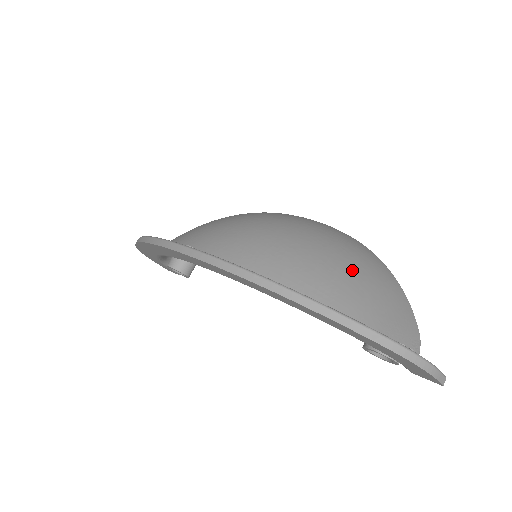
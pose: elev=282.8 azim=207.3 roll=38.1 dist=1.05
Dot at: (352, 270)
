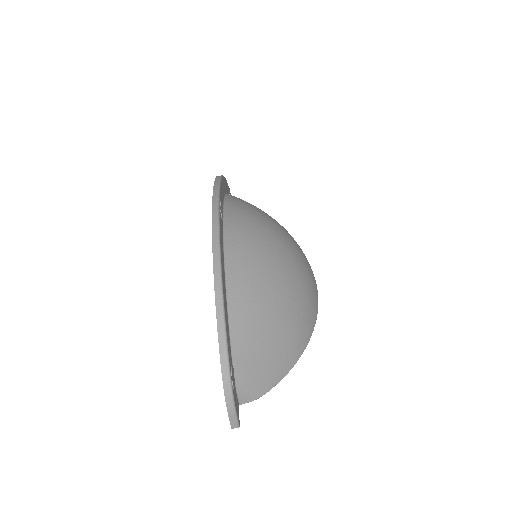
Dot at: (276, 319)
